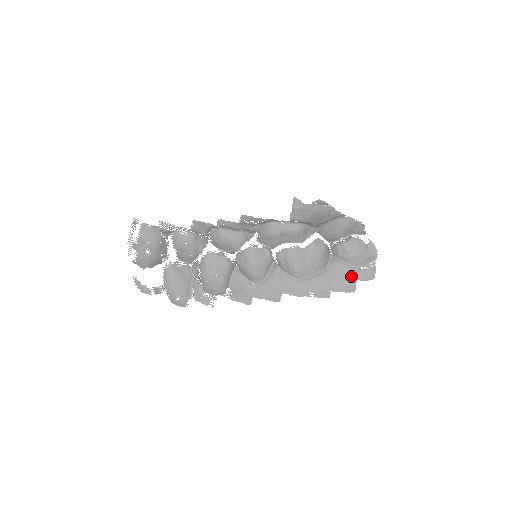
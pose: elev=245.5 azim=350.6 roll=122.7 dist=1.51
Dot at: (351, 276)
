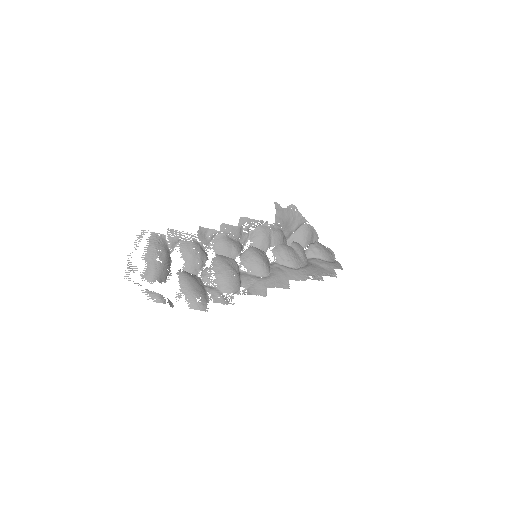
Dot at: (329, 266)
